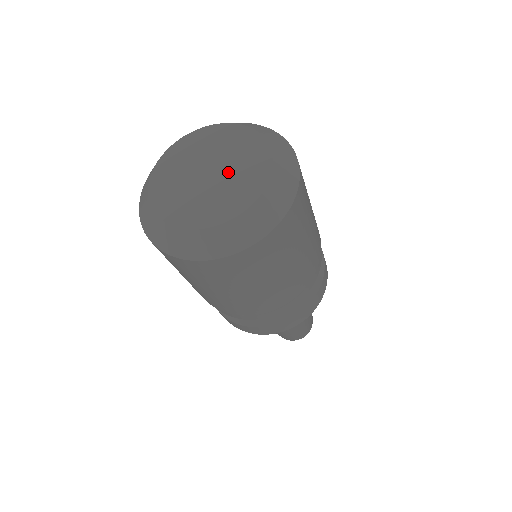
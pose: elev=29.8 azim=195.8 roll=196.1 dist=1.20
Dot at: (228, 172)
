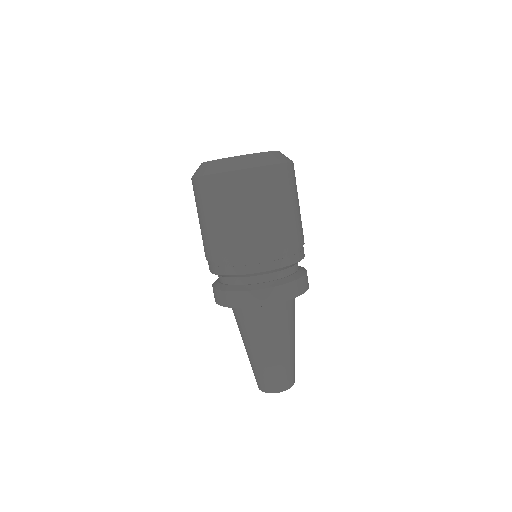
Dot at: occluded
